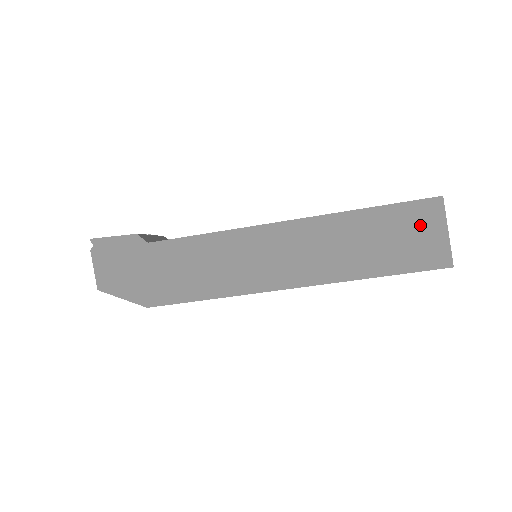
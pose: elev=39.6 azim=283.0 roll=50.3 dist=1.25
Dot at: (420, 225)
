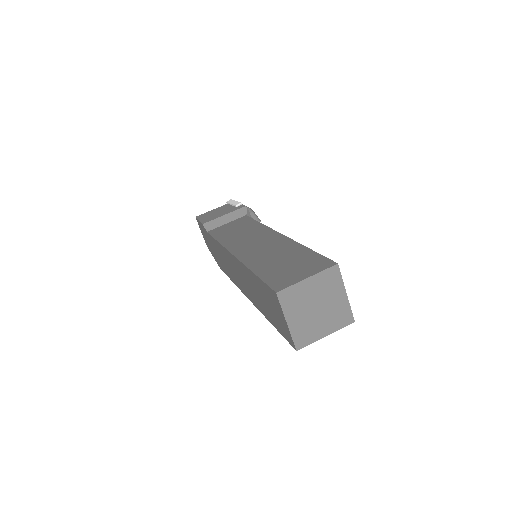
Dot at: (274, 305)
